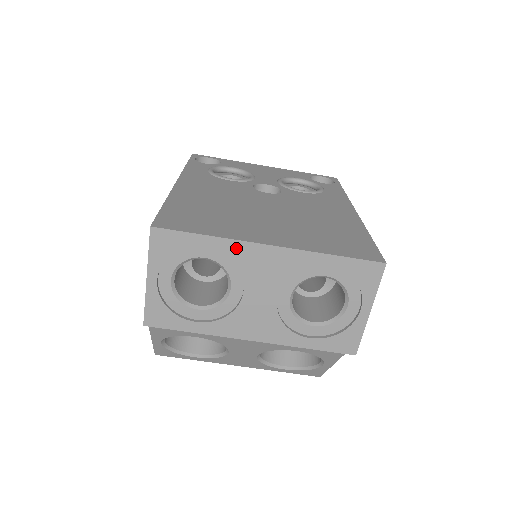
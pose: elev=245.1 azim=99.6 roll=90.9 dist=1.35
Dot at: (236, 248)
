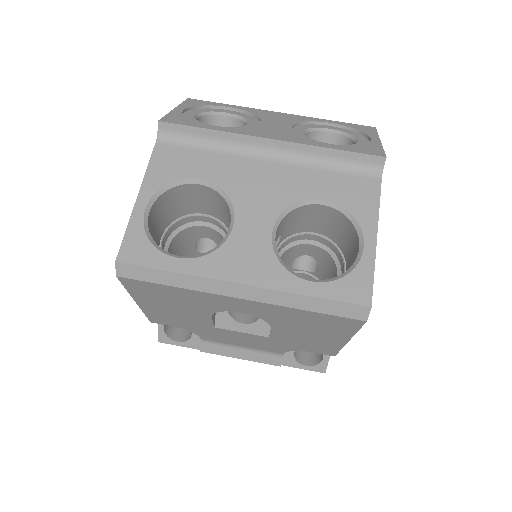
Dot at: (253, 110)
